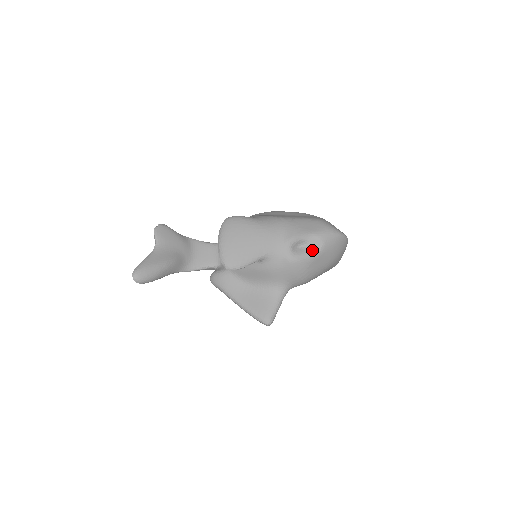
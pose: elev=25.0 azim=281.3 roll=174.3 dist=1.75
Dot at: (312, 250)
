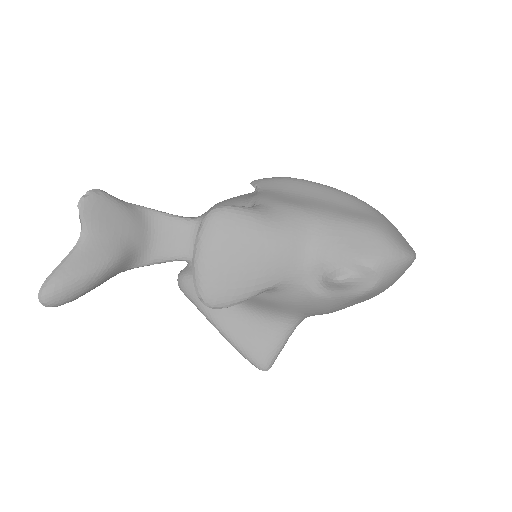
Dot at: (357, 287)
